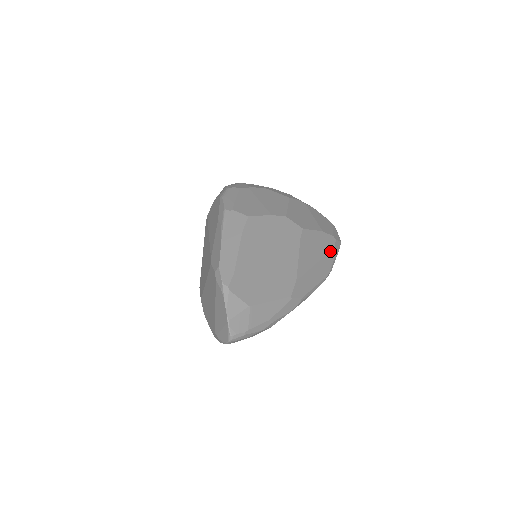
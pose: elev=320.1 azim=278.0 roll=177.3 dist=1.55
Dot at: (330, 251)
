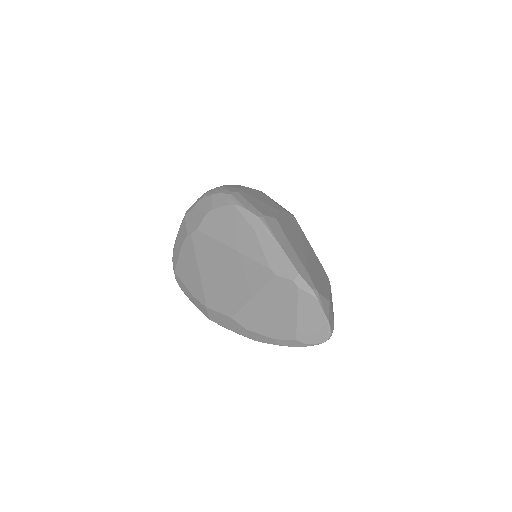
Dot at: occluded
